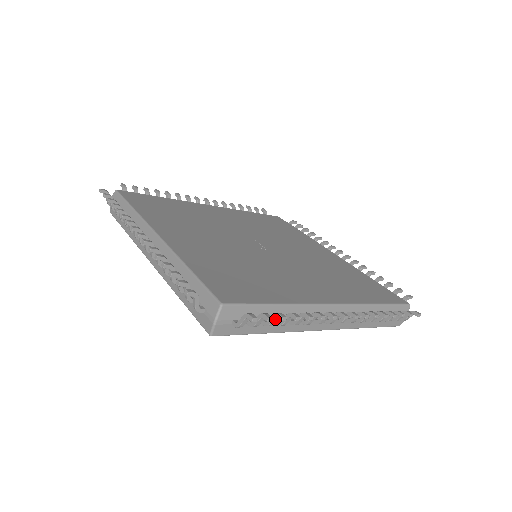
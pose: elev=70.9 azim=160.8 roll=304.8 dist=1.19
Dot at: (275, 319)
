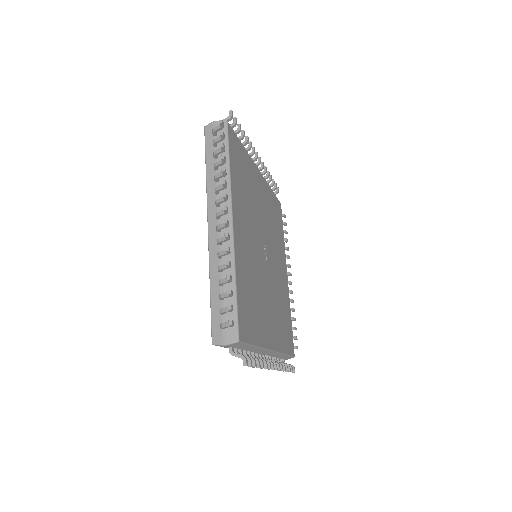
Dot at: occluded
